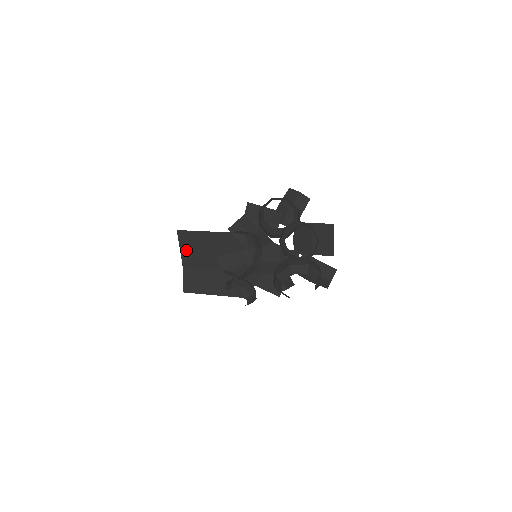
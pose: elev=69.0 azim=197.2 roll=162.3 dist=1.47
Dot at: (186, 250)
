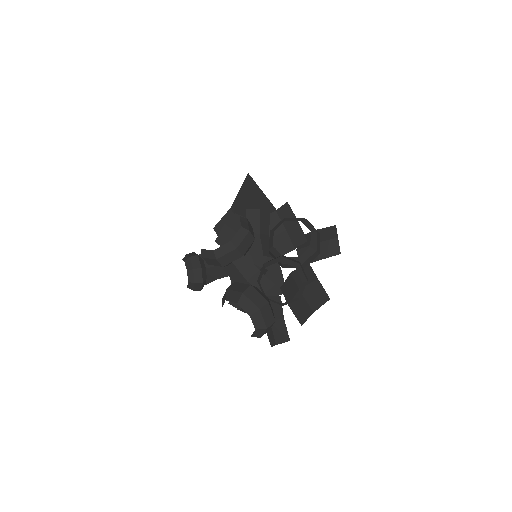
Dot at: (242, 197)
